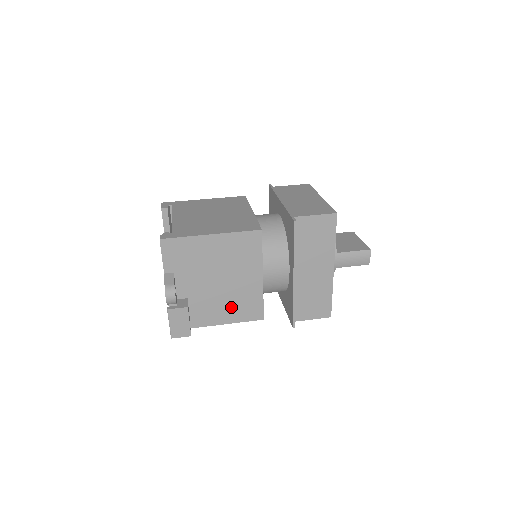
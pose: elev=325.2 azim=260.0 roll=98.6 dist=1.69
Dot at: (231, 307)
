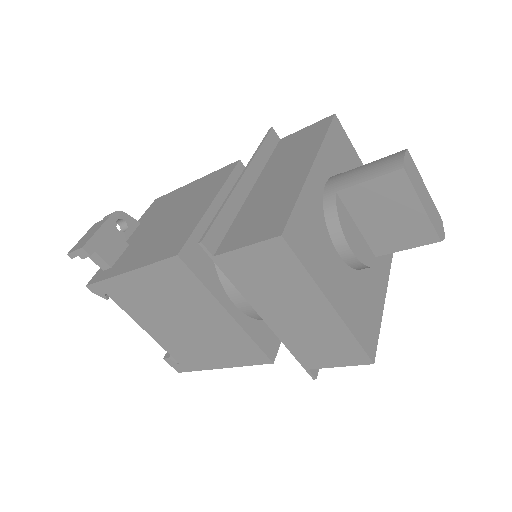
Dot at: (156, 246)
